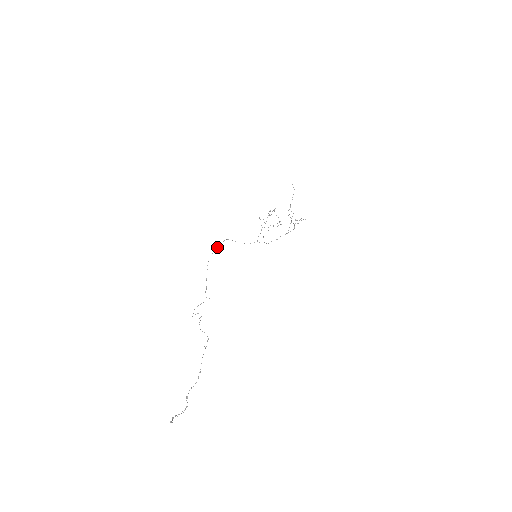
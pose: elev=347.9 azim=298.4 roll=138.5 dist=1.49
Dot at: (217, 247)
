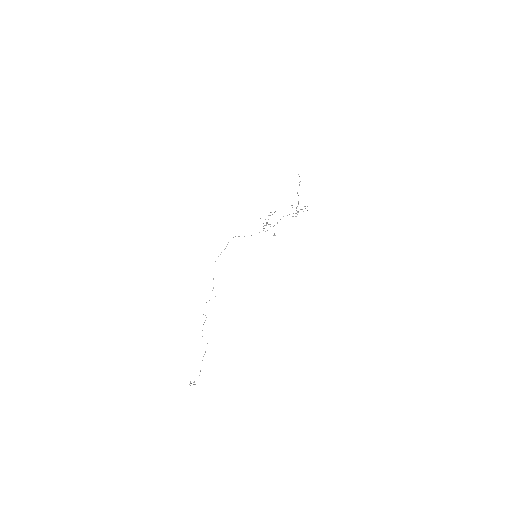
Dot at: (221, 252)
